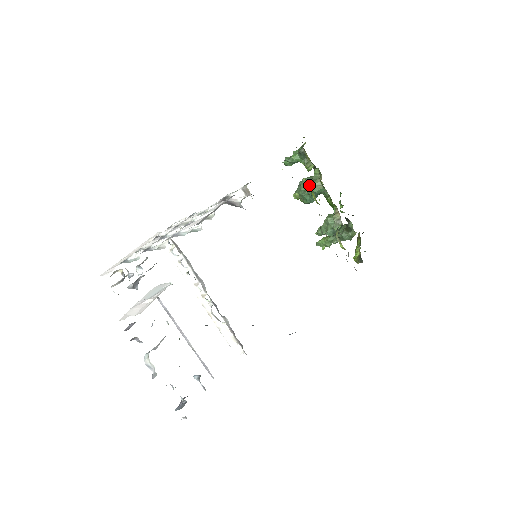
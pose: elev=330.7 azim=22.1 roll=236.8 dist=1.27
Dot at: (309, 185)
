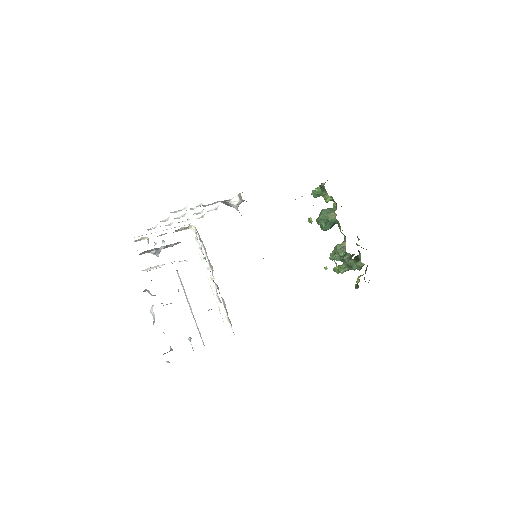
Dot at: (326, 214)
